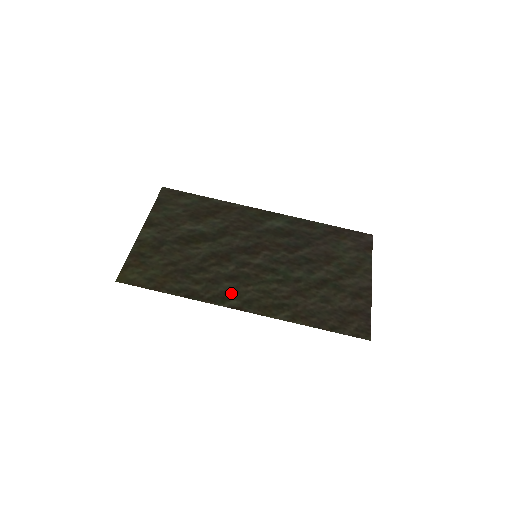
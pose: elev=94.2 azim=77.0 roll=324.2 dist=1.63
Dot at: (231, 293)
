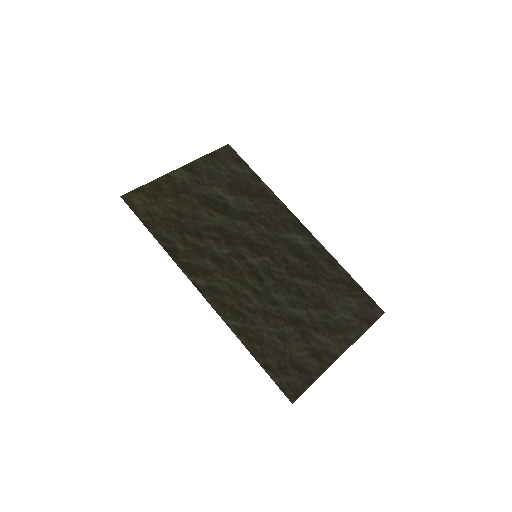
Dot at: (205, 272)
